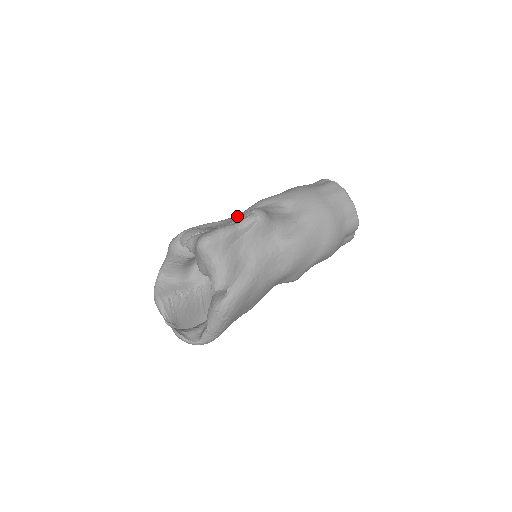
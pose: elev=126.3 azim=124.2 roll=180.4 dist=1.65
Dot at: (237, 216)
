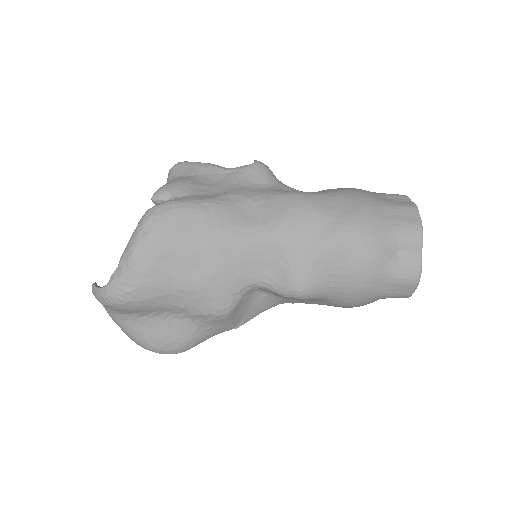
Dot at: occluded
